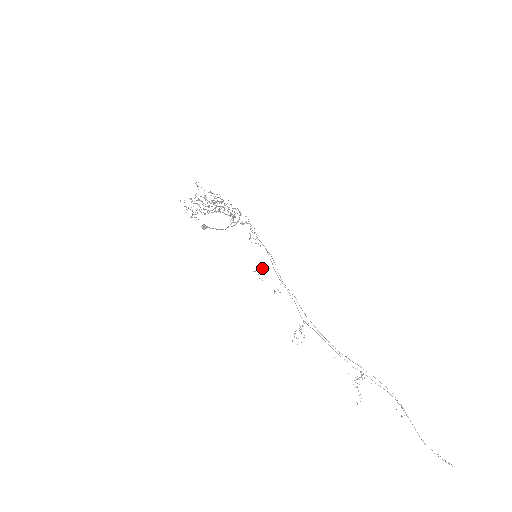
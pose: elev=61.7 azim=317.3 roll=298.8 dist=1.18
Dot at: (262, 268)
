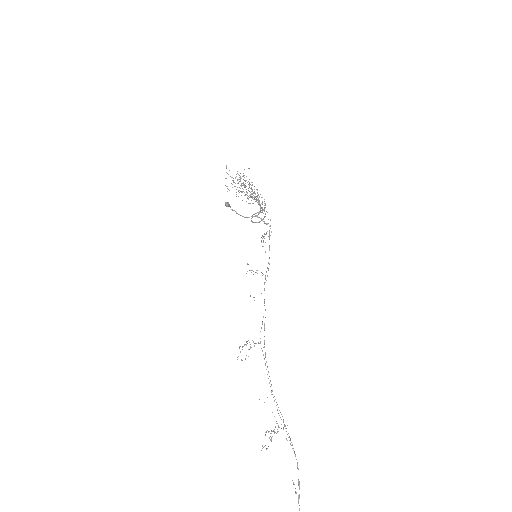
Dot at: occluded
